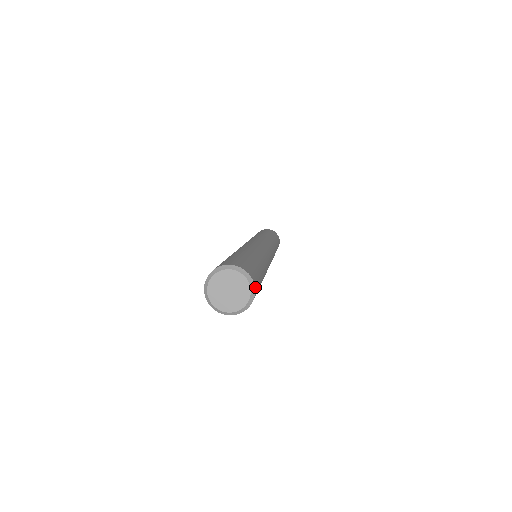
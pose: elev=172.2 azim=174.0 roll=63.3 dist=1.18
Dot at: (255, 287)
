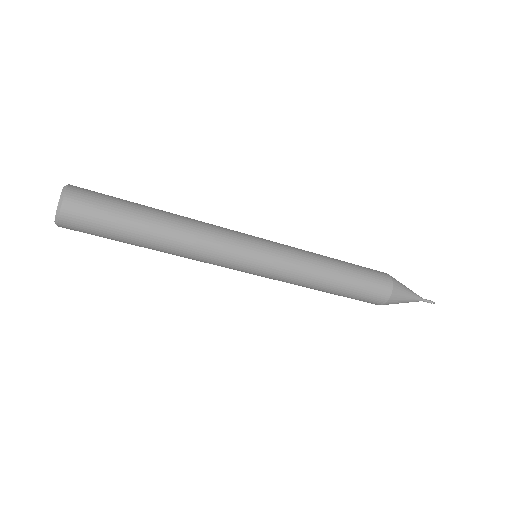
Dot at: (69, 192)
